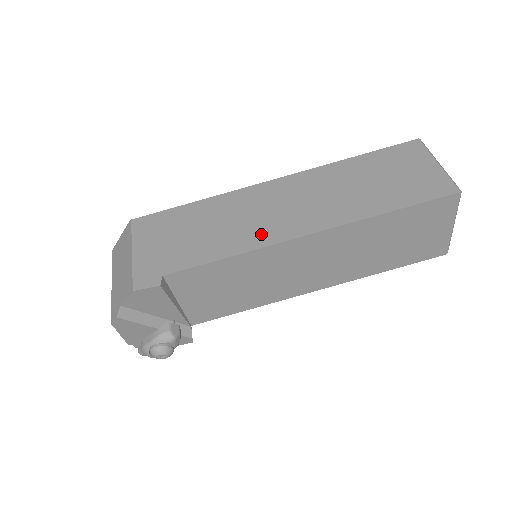
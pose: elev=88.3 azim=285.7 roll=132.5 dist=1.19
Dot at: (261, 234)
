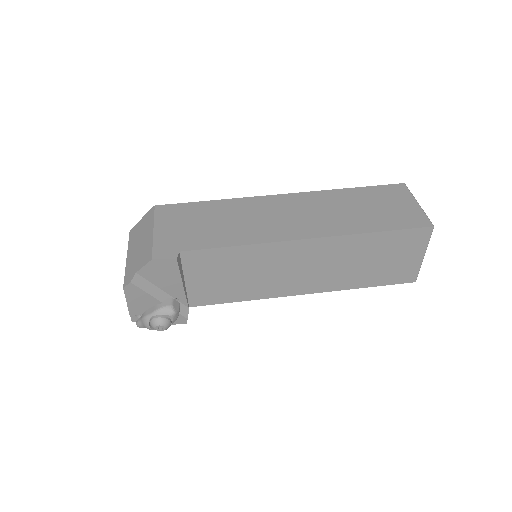
Dot at: (268, 233)
